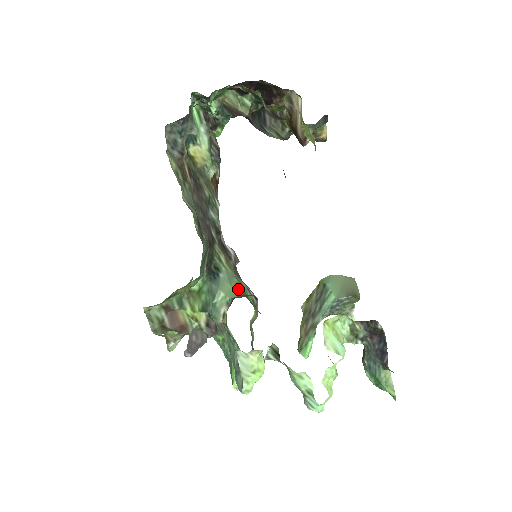
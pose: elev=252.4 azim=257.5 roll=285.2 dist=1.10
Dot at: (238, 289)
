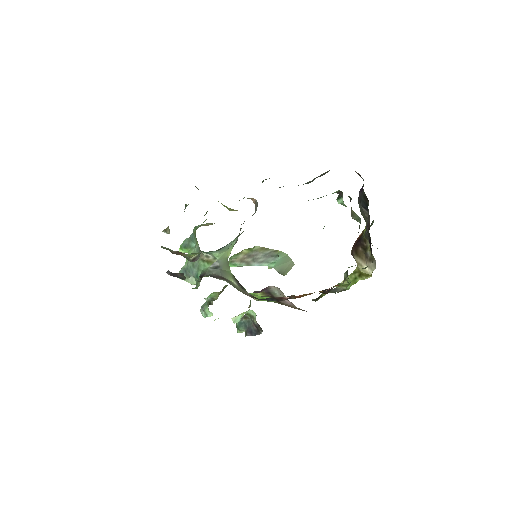
Dot at: (229, 254)
